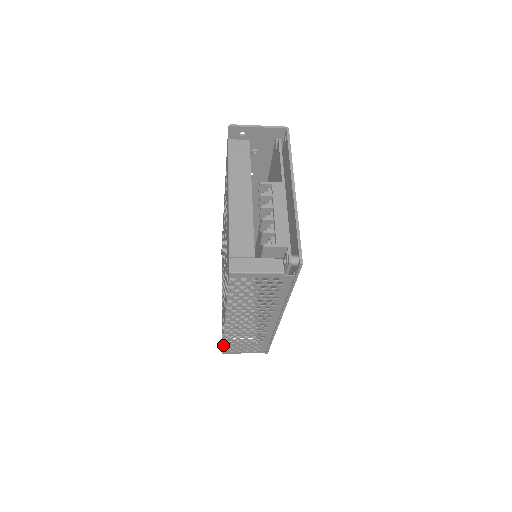
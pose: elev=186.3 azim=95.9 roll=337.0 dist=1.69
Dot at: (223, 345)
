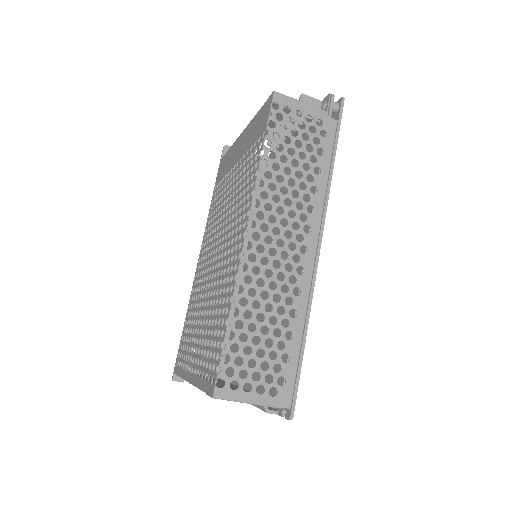
Dot at: occluded
